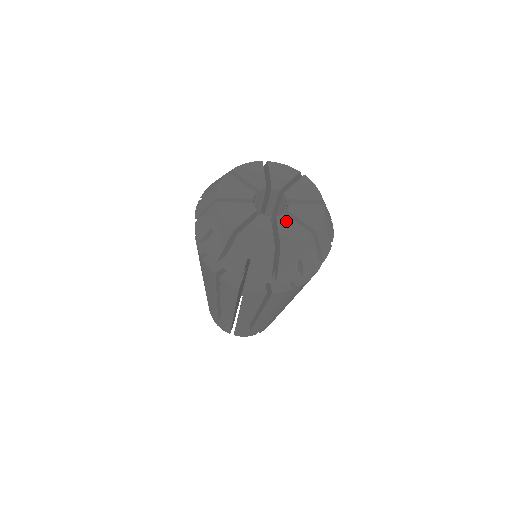
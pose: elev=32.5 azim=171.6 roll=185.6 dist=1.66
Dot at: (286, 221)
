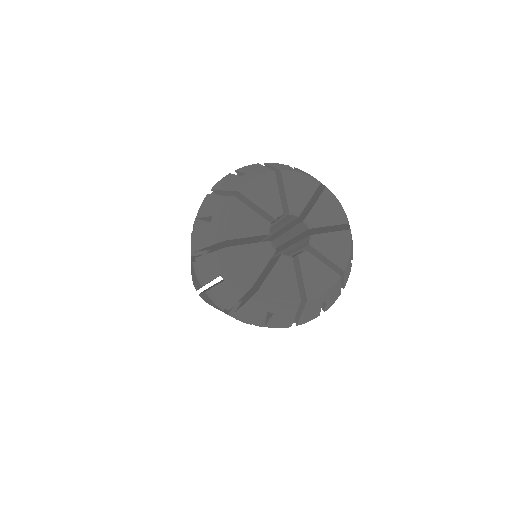
Dot at: (322, 241)
